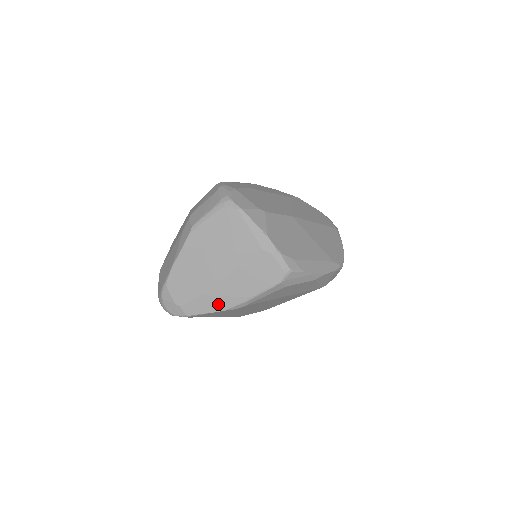
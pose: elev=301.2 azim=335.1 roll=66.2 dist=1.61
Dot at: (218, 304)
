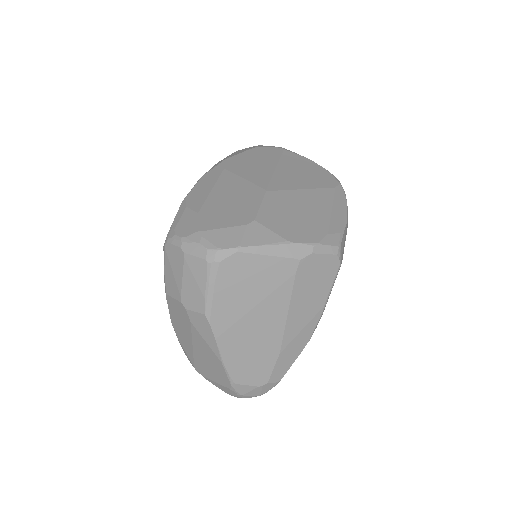
Dot at: (299, 343)
